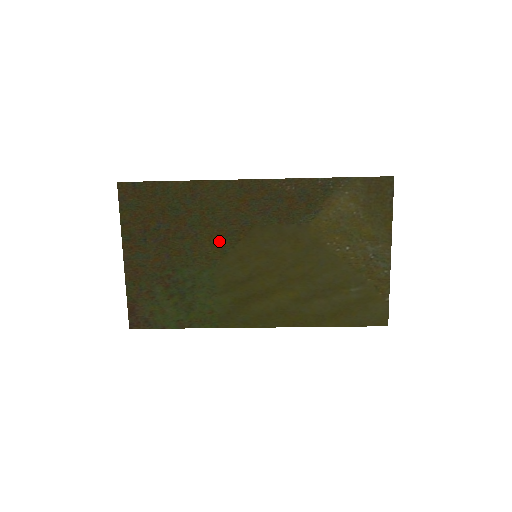
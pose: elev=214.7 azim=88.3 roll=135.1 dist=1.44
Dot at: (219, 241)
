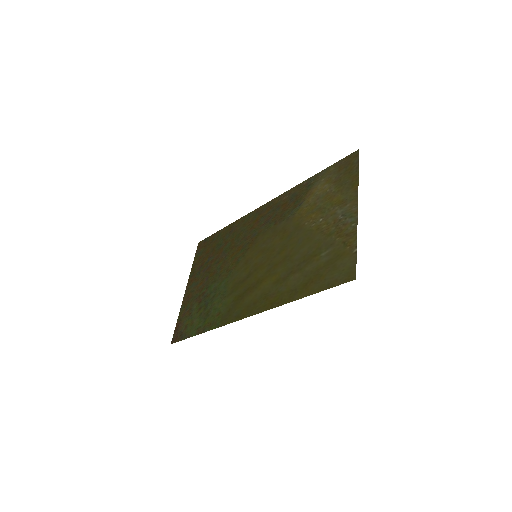
Dot at: (237, 255)
